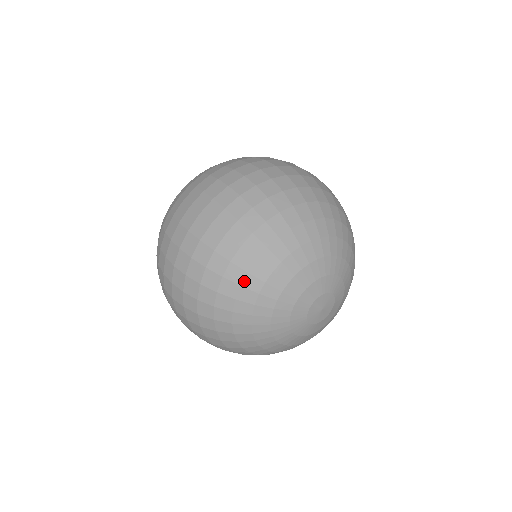
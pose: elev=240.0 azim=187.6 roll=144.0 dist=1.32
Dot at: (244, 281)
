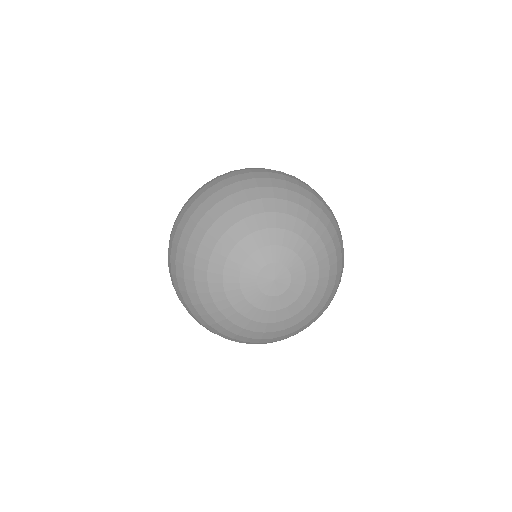
Dot at: (267, 199)
